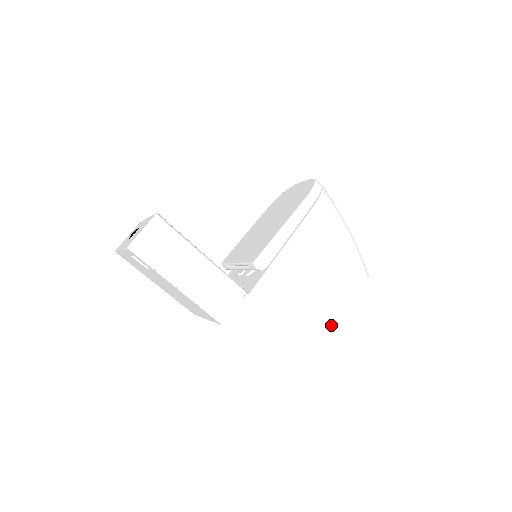
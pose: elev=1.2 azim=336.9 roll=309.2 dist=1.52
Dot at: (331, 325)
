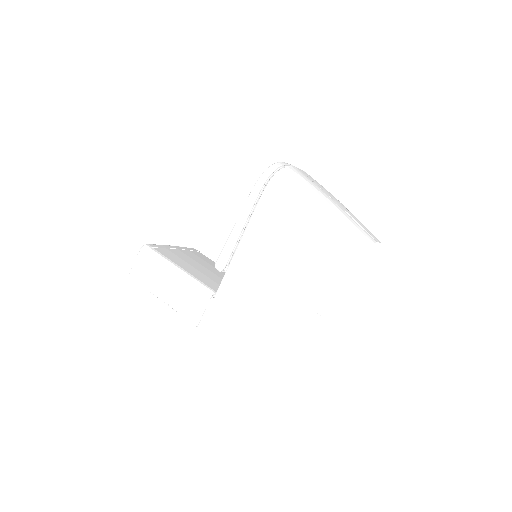
Dot at: (313, 316)
